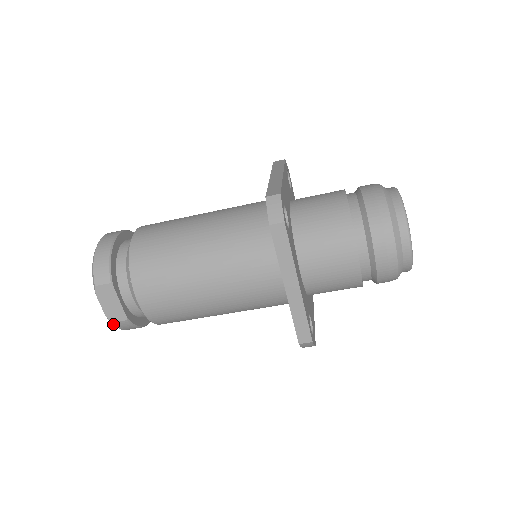
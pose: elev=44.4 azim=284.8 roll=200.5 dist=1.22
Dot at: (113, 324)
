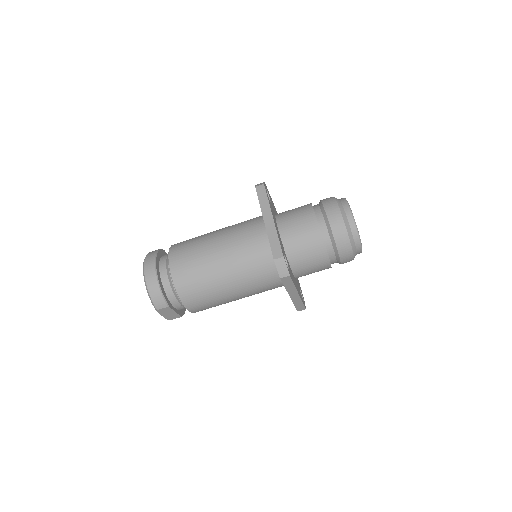
Dot at: occluded
